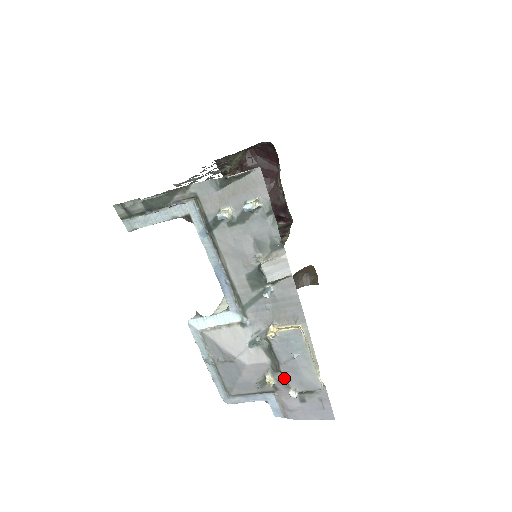
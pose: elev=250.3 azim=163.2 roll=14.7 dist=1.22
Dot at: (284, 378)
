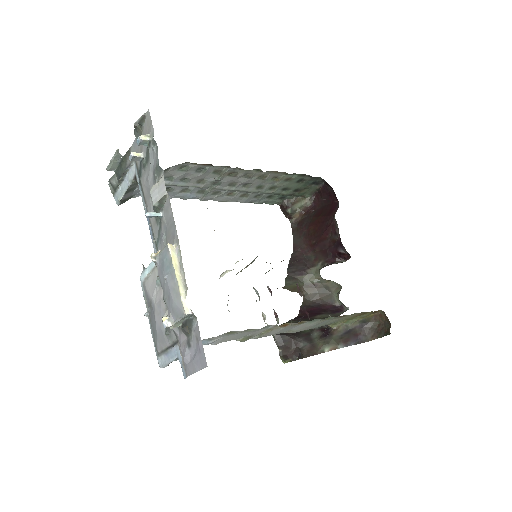
Dot at: occluded
